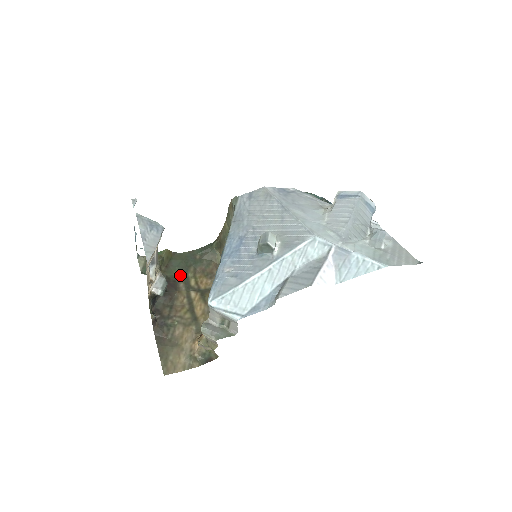
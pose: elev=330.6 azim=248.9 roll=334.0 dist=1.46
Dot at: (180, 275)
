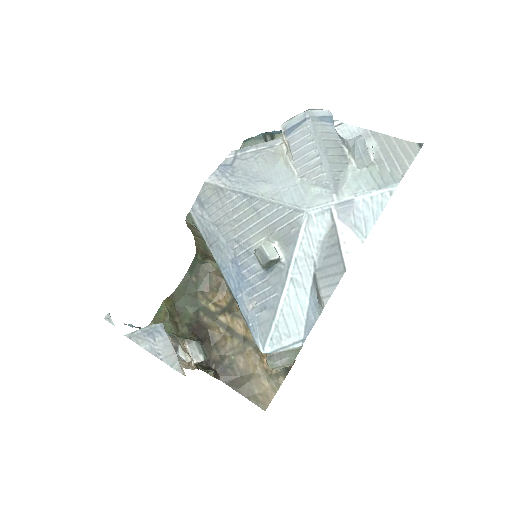
Dot at: (196, 311)
